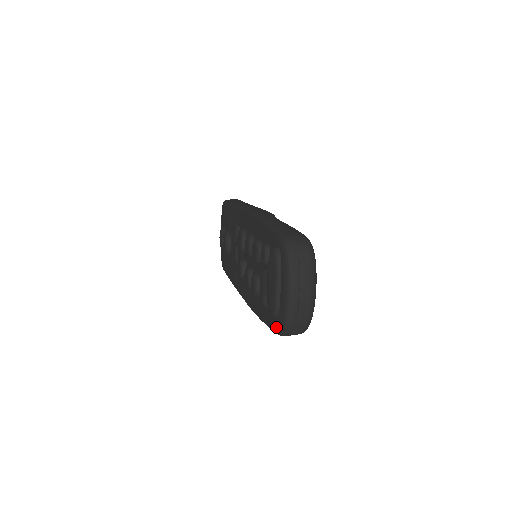
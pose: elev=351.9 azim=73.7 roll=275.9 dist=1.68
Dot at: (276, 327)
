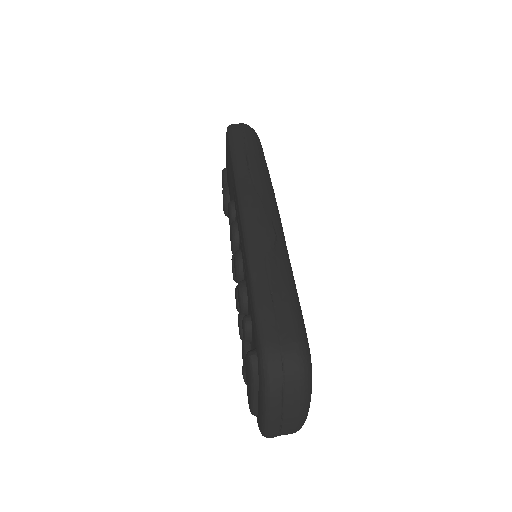
Dot at: occluded
